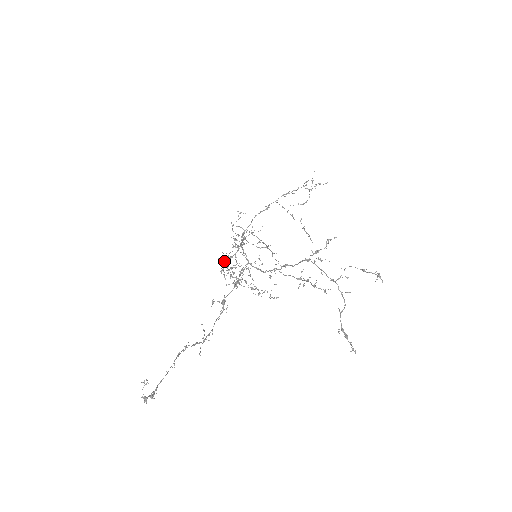
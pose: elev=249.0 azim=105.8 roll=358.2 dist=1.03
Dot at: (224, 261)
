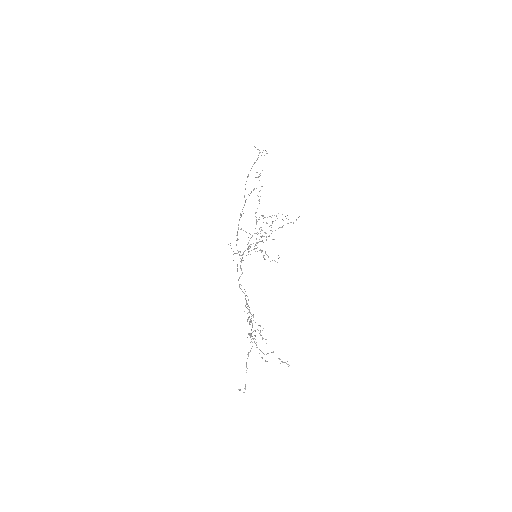
Dot at: occluded
